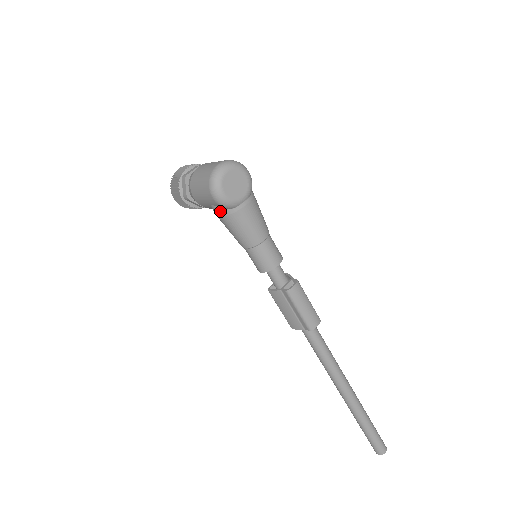
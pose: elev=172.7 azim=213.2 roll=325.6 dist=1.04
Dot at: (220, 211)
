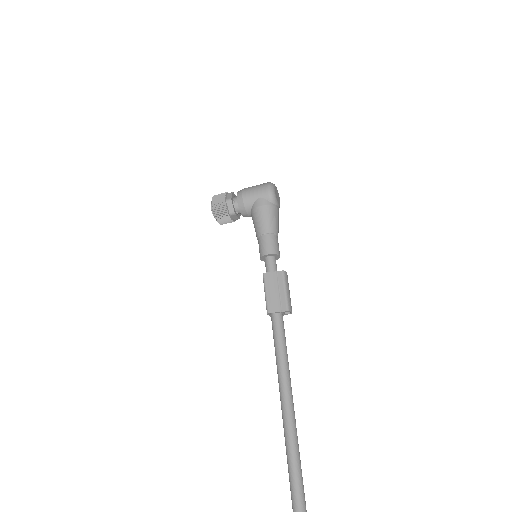
Dot at: (265, 201)
